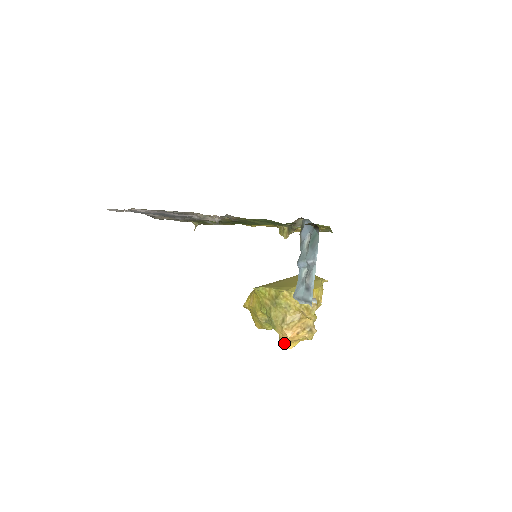
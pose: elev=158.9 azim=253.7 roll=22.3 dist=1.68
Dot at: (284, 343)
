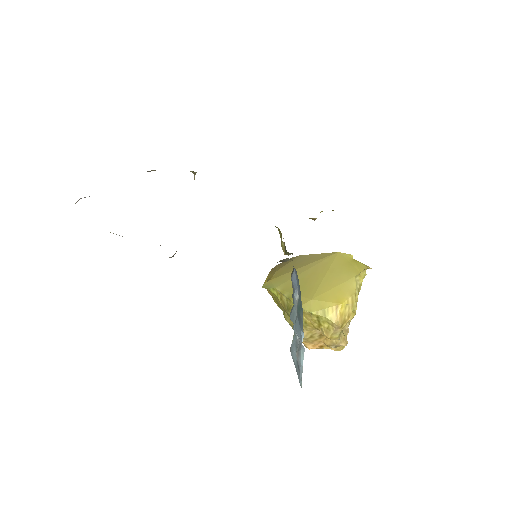
Dot at: occluded
